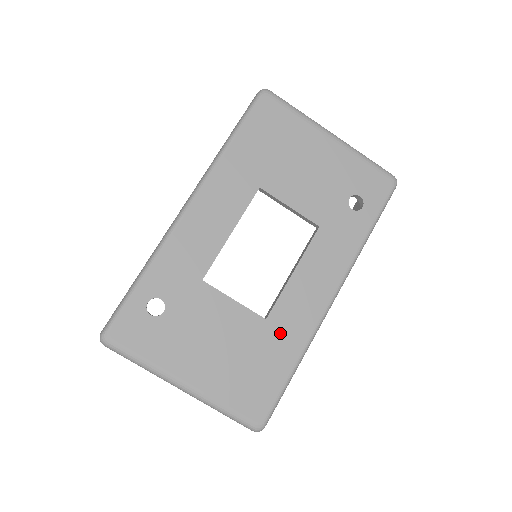
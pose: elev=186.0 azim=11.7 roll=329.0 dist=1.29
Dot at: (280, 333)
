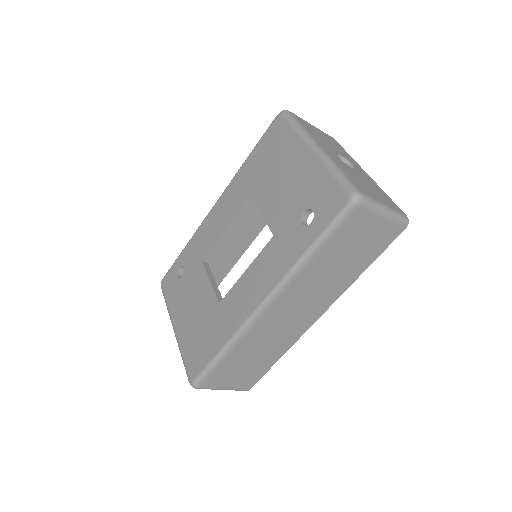
Dot at: (222, 318)
